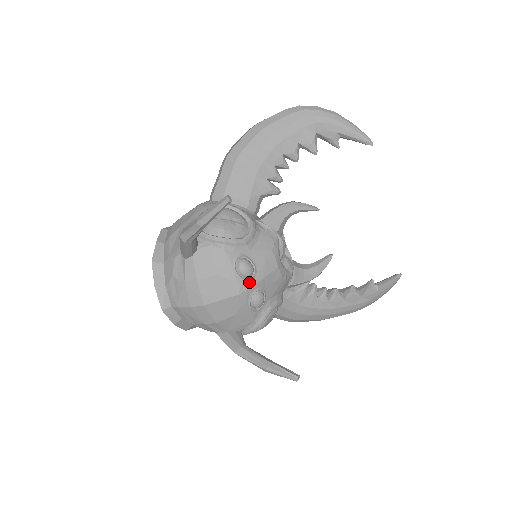
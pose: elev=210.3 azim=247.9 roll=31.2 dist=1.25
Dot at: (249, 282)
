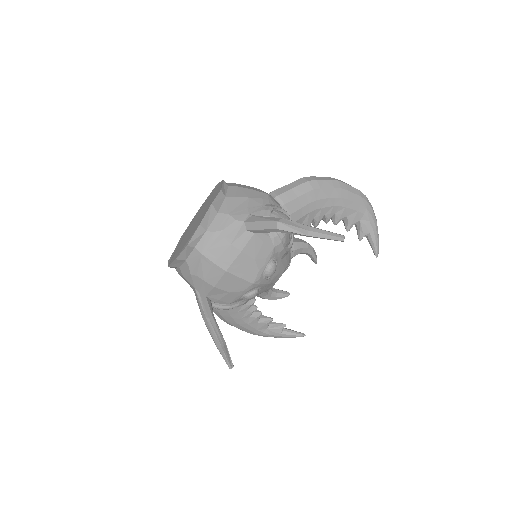
Dot at: (264, 280)
